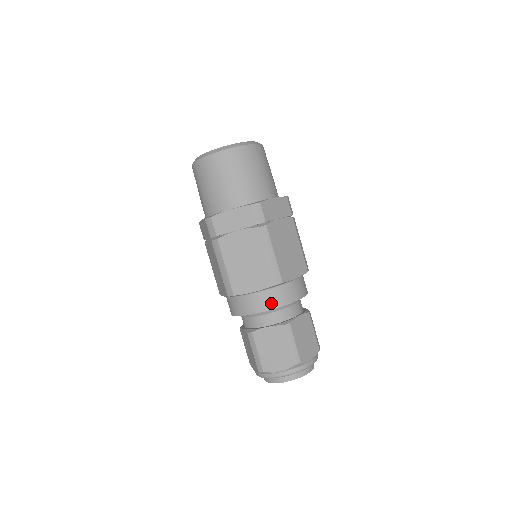
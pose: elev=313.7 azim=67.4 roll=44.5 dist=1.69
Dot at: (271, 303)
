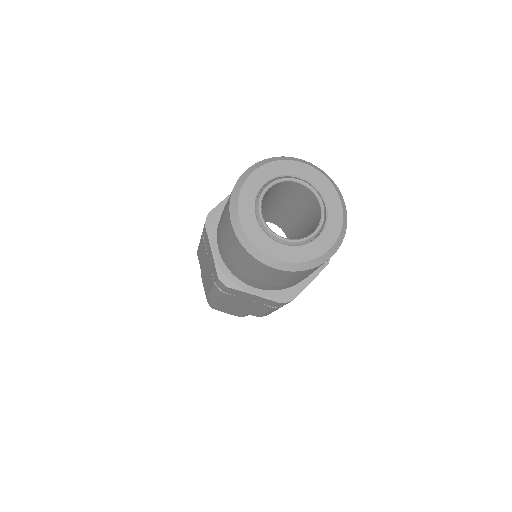
Dot at: occluded
